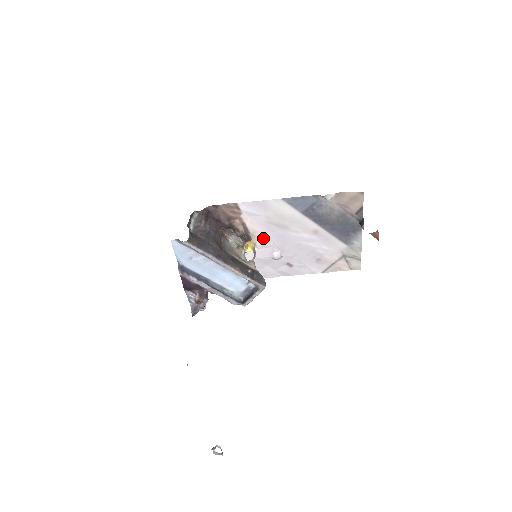
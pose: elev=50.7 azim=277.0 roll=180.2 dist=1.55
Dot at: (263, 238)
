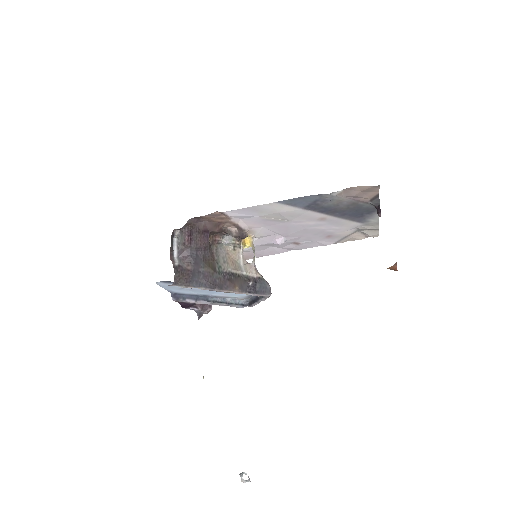
Dot at: (261, 231)
